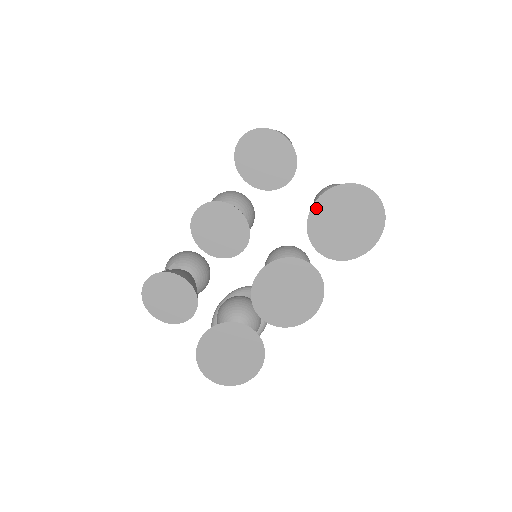
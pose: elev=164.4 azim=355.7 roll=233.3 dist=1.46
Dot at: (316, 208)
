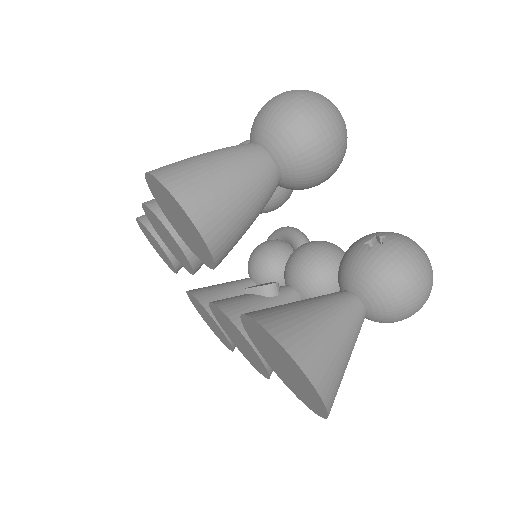
Dot at: (247, 320)
